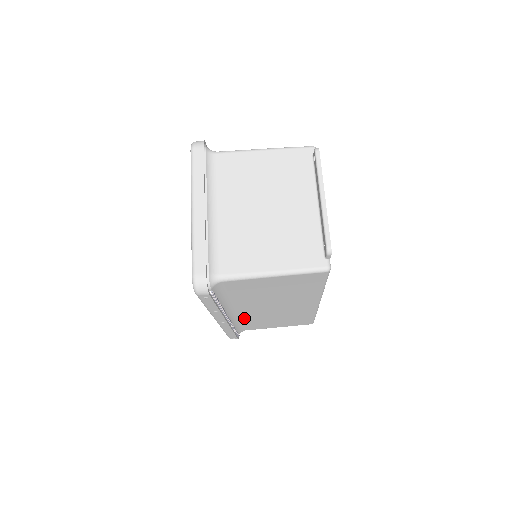
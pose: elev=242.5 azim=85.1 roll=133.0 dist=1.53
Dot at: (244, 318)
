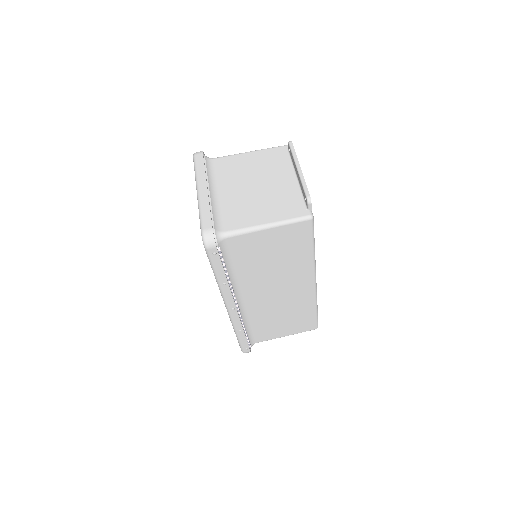
Dot at: (252, 314)
